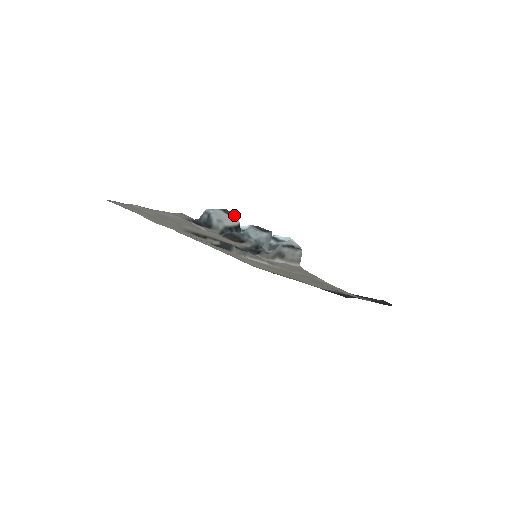
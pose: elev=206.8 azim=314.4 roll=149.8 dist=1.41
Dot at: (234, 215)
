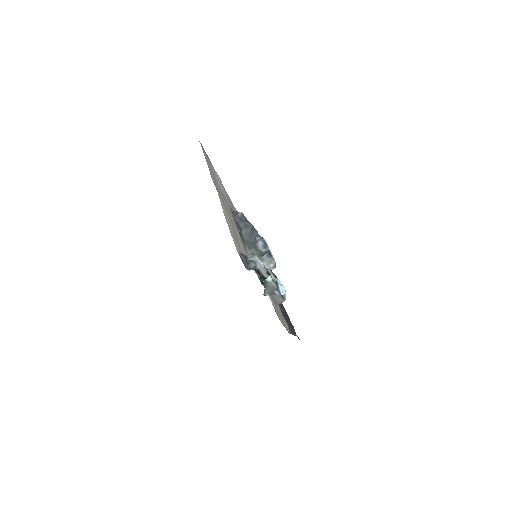
Dot at: occluded
